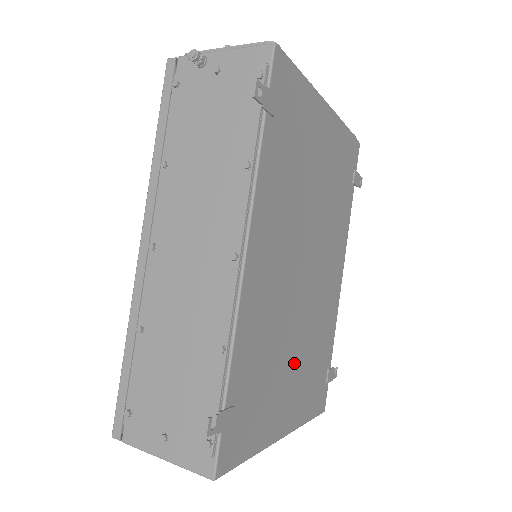
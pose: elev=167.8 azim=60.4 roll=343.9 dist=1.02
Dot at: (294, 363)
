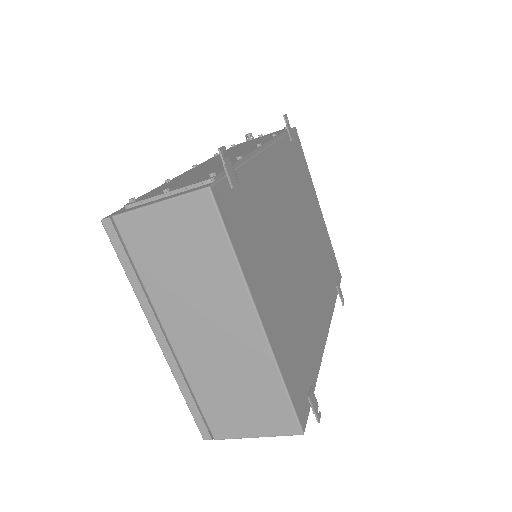
Dot at: (282, 287)
